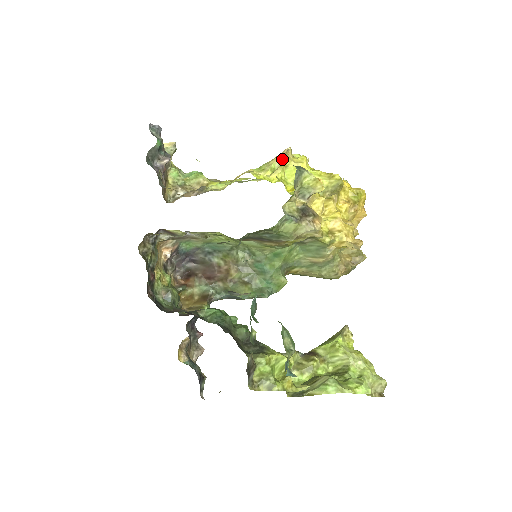
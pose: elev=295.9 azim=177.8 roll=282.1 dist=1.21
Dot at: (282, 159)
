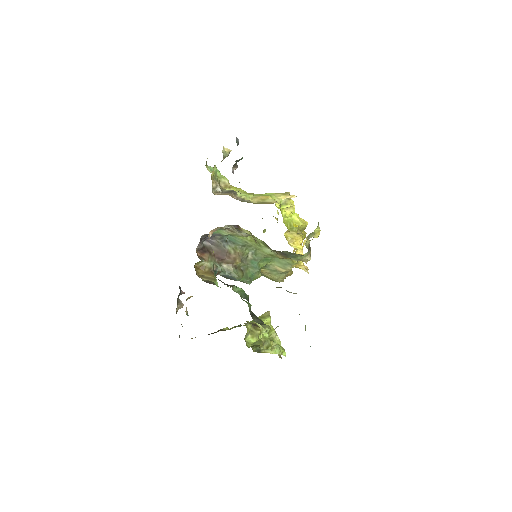
Dot at: (288, 199)
